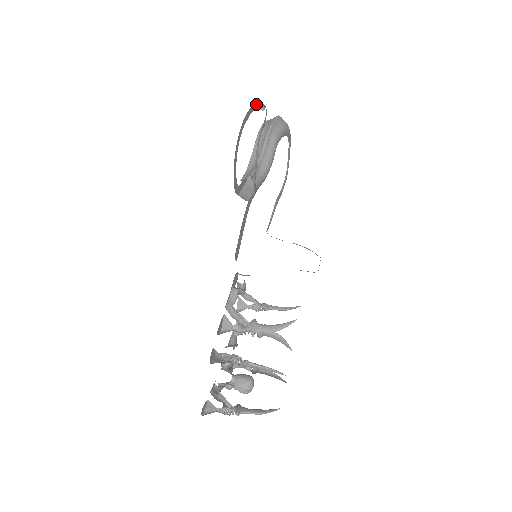
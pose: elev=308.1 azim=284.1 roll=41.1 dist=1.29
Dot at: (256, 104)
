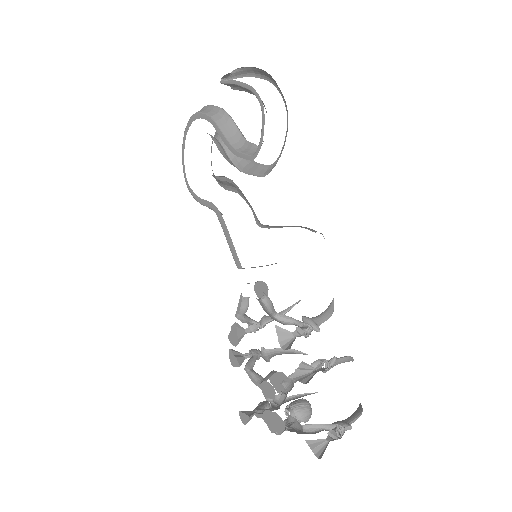
Dot at: occluded
